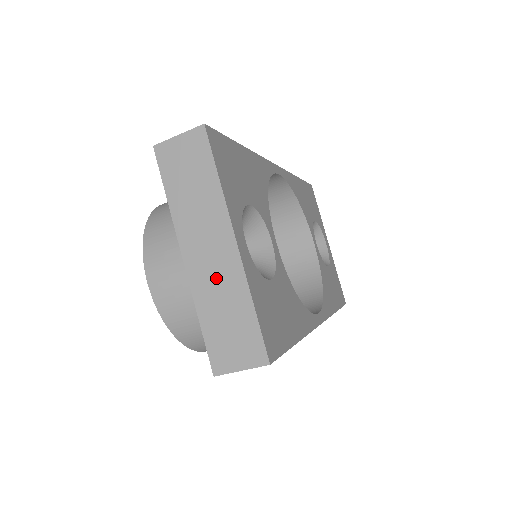
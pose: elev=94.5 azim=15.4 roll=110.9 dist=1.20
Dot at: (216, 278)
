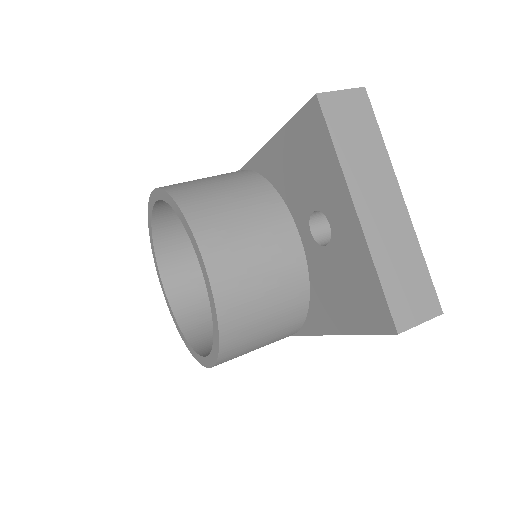
Dot at: (390, 232)
